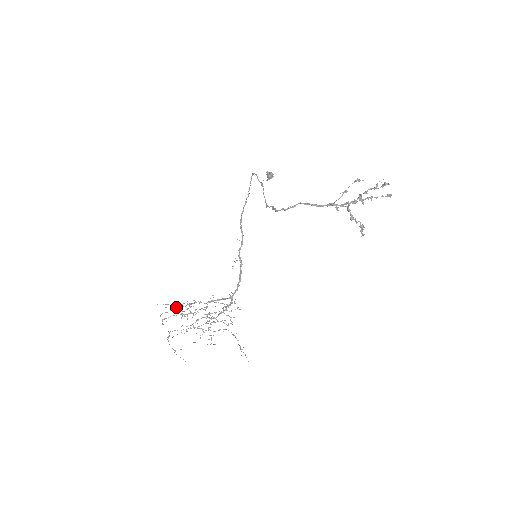
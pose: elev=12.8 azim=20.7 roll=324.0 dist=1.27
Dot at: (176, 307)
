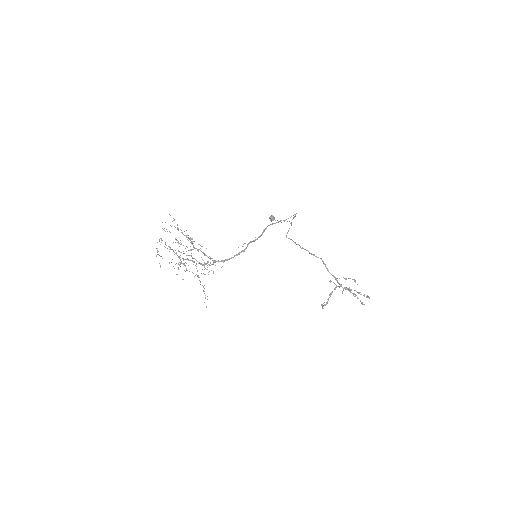
Dot at: occluded
